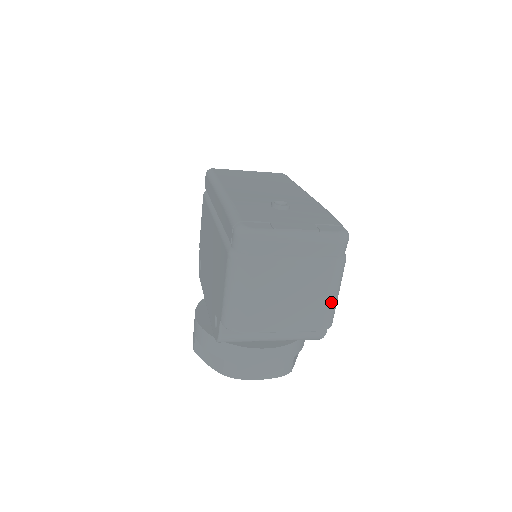
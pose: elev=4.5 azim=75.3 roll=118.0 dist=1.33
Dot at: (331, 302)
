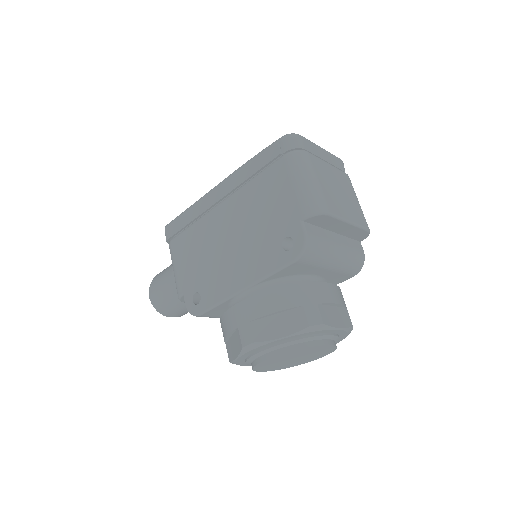
Dot at: (360, 207)
